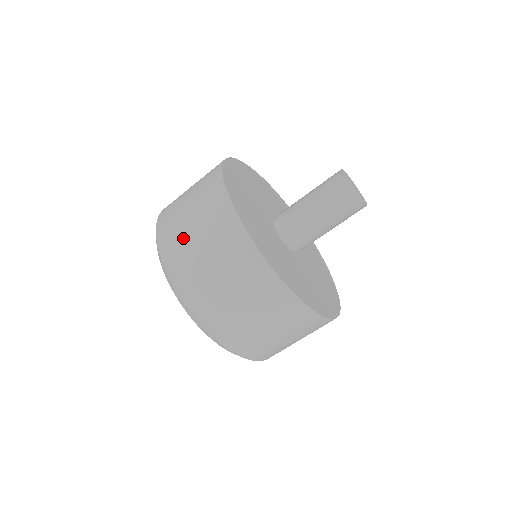
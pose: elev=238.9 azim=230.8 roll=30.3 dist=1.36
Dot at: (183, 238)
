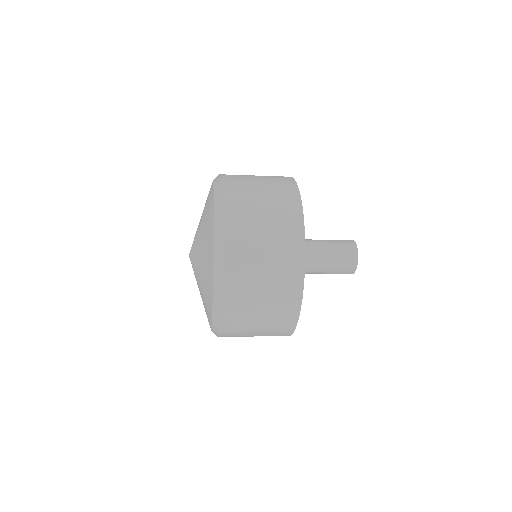
Dot at: (244, 335)
